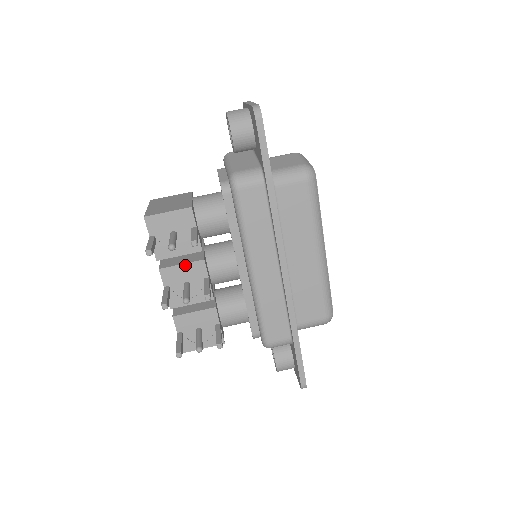
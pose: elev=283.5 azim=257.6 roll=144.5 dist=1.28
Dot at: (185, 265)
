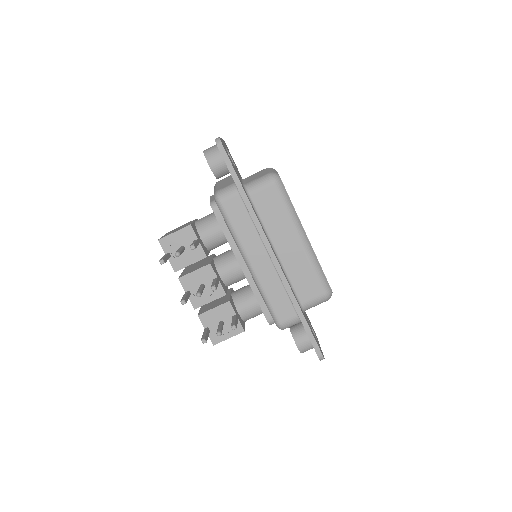
Dot at: (197, 271)
